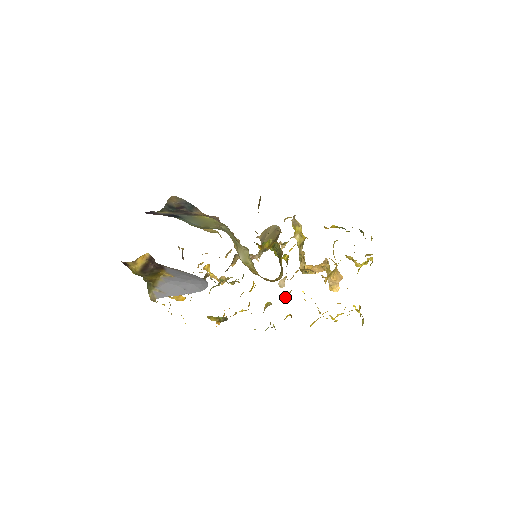
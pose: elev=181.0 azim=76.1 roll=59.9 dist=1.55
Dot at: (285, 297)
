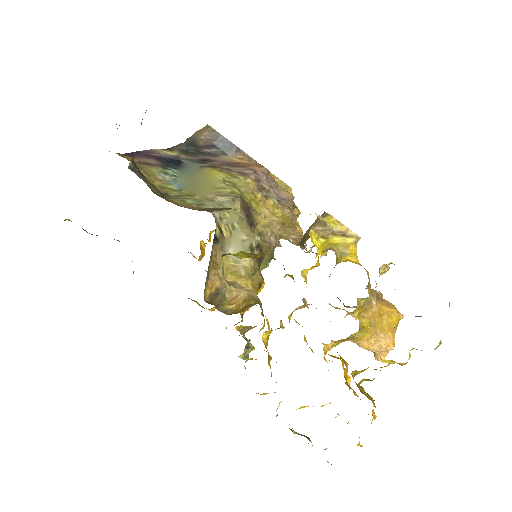
Dot at: (268, 331)
